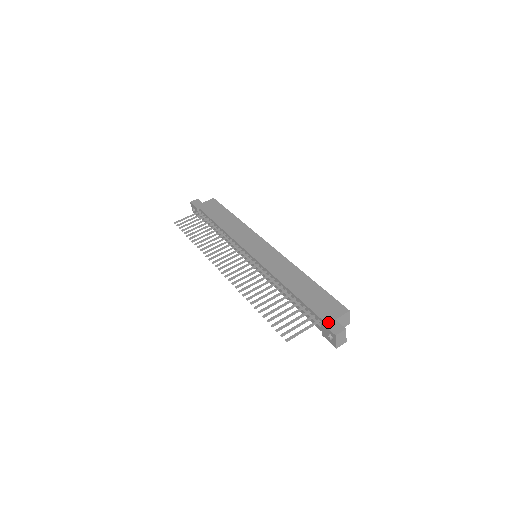
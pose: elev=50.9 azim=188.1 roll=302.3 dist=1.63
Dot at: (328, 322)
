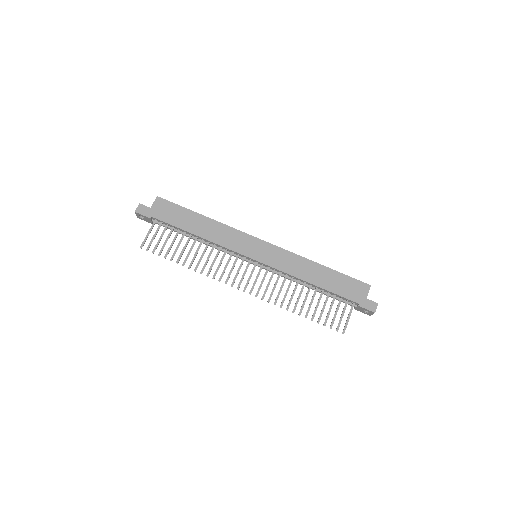
Dot at: (363, 304)
